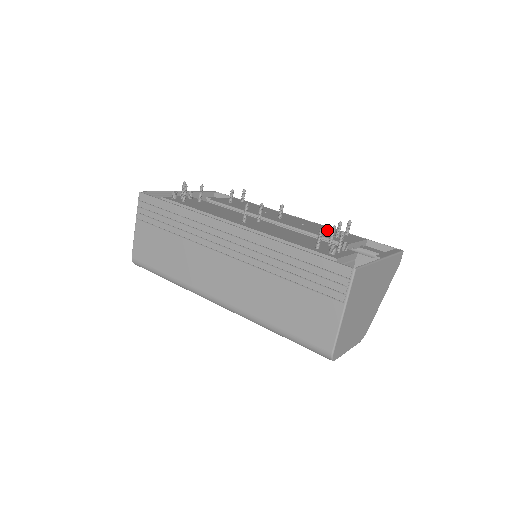
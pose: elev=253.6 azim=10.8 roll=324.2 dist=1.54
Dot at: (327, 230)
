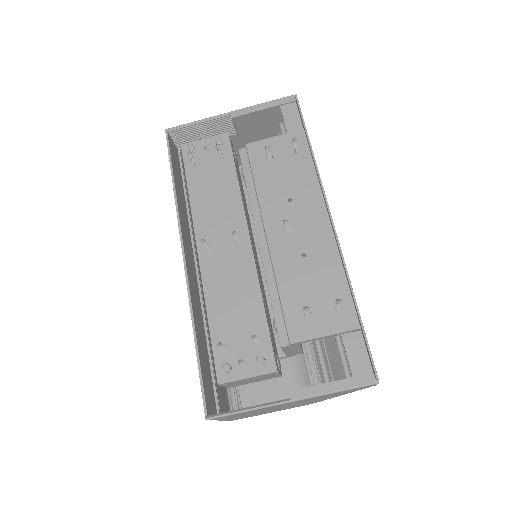
Dot at: (323, 283)
